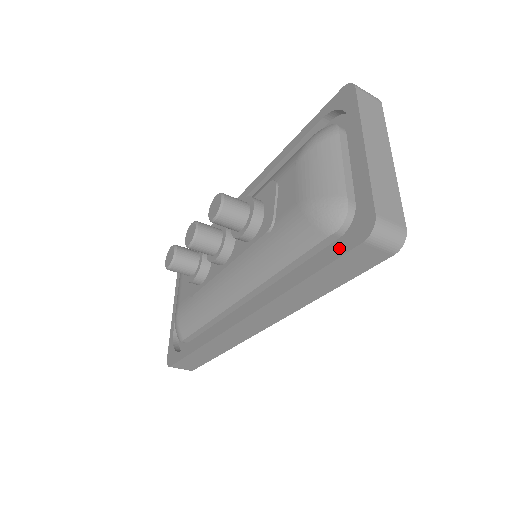
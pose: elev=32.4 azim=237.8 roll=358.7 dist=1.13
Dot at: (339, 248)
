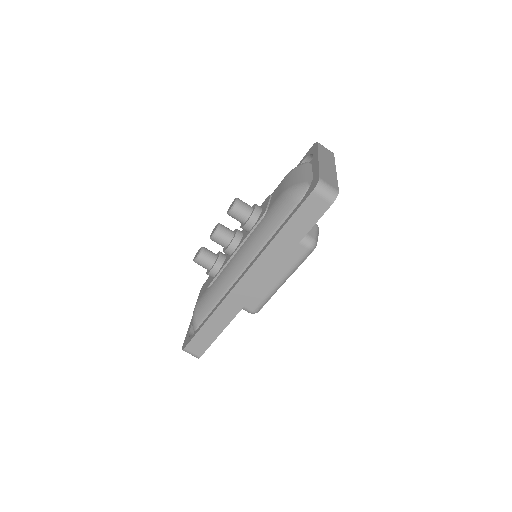
Dot at: (301, 202)
